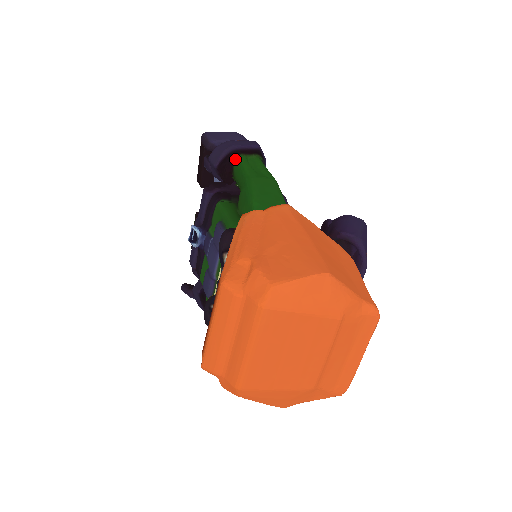
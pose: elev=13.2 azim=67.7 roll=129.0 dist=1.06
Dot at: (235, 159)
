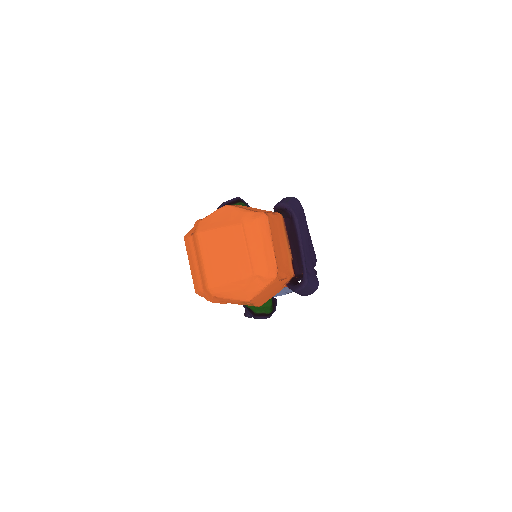
Dot at: occluded
